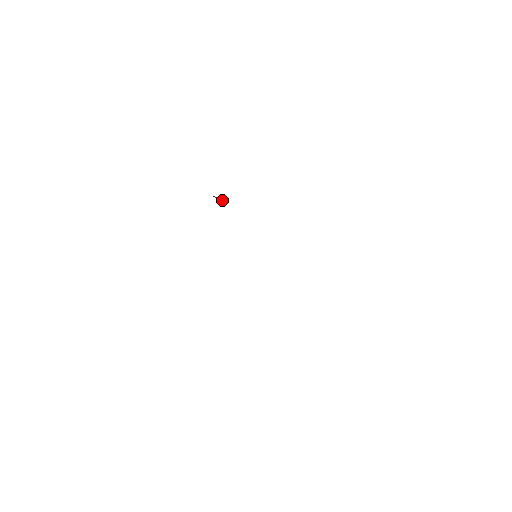
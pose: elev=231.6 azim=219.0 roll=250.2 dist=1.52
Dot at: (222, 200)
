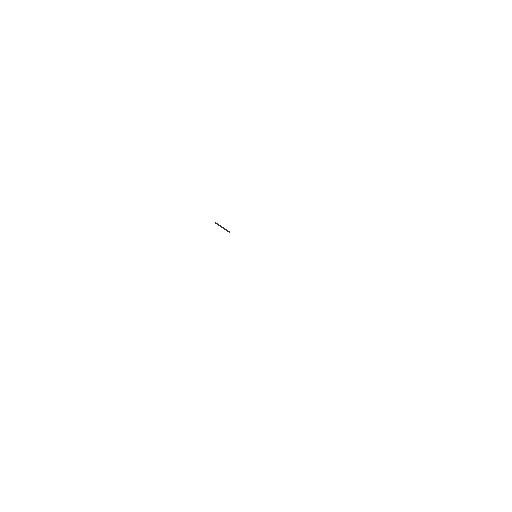
Dot at: (224, 229)
